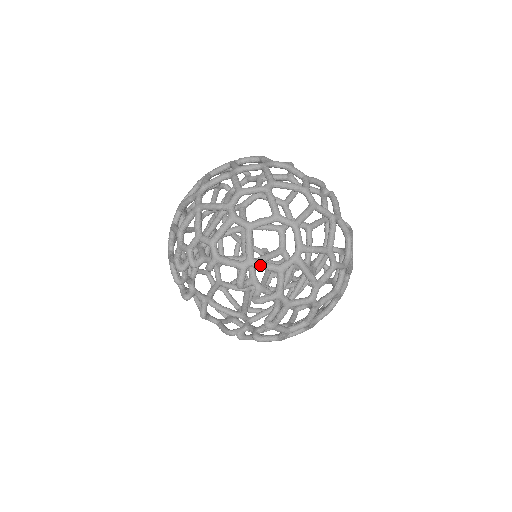
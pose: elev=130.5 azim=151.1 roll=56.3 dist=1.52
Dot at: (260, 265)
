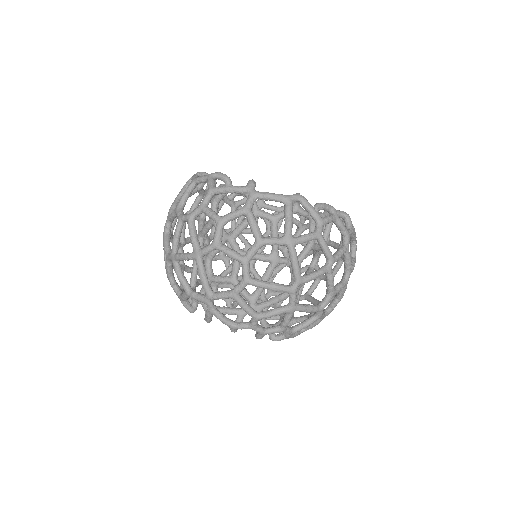
Dot at: occluded
